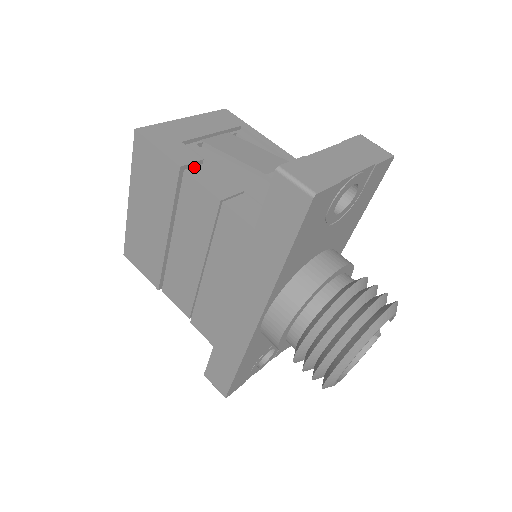
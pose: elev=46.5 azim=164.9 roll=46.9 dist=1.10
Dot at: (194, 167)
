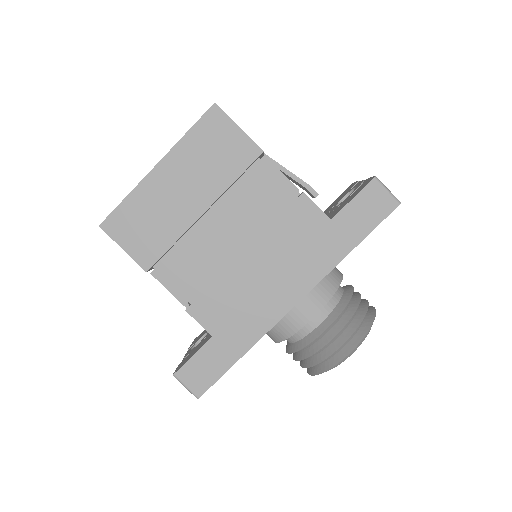
Dot at: occluded
